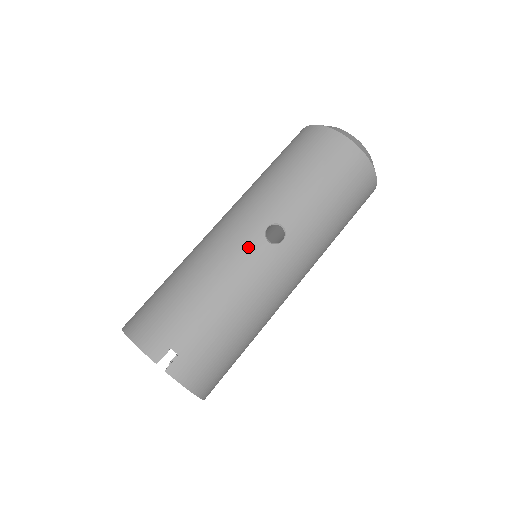
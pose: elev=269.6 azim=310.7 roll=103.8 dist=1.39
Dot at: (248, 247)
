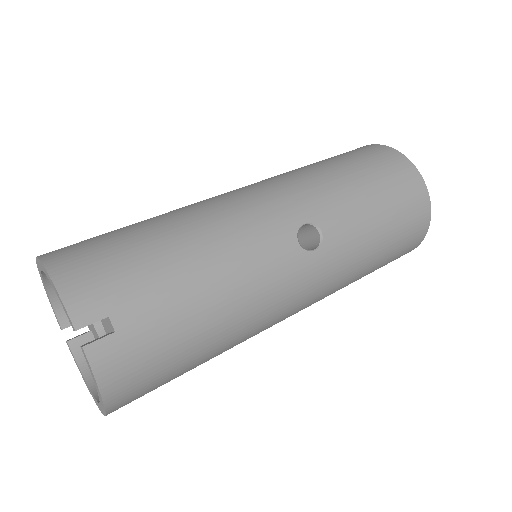
Dot at: (272, 235)
